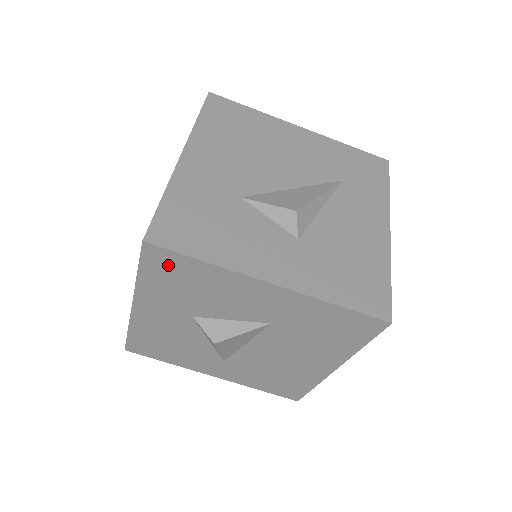
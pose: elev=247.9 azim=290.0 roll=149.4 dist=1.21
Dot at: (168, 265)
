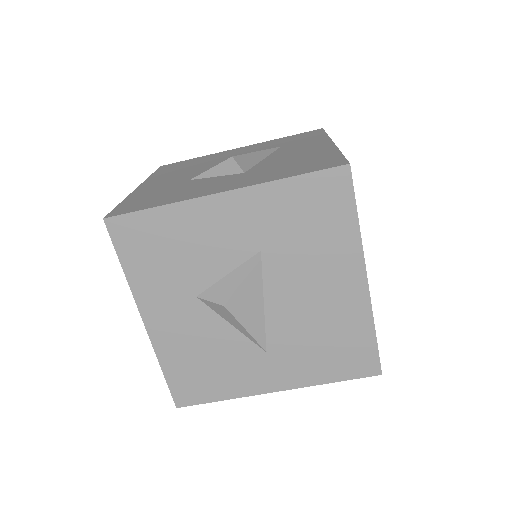
Dot at: (136, 235)
